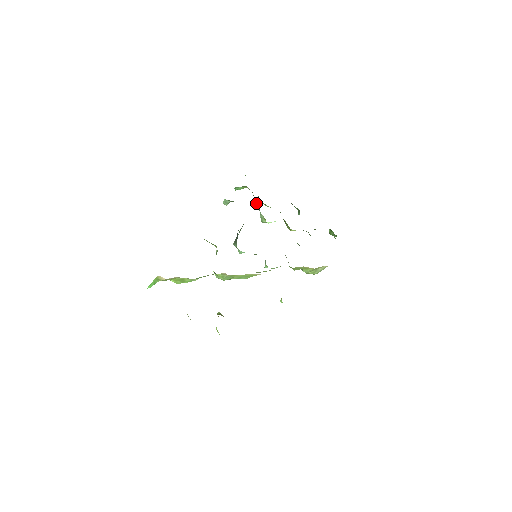
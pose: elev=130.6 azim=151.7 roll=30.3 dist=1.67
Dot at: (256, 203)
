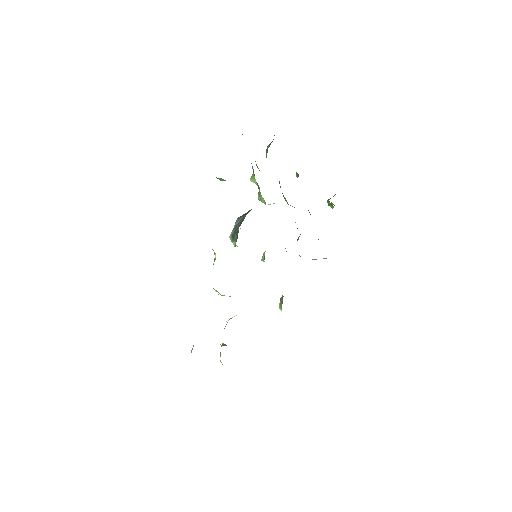
Dot at: (256, 182)
